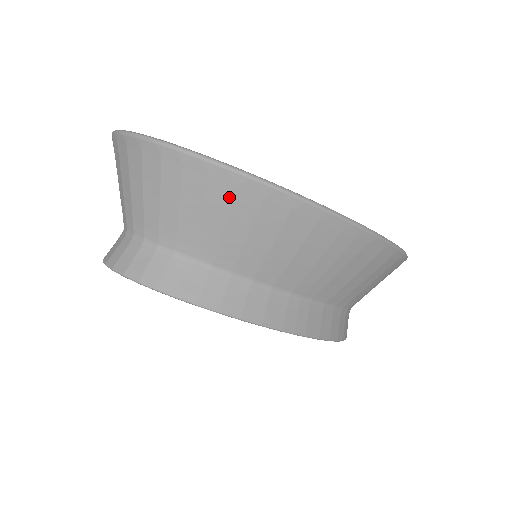
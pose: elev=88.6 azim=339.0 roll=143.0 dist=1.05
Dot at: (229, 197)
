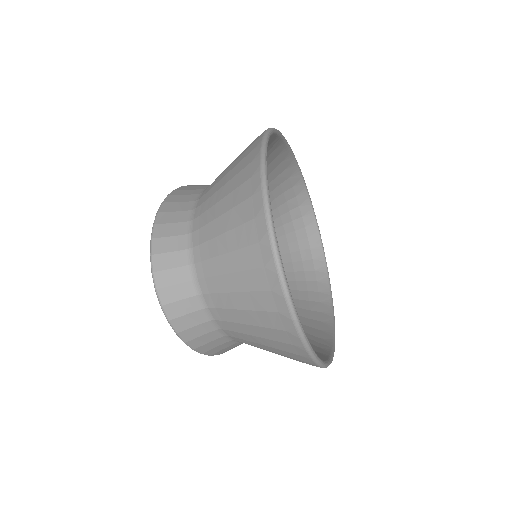
Dot at: (294, 358)
